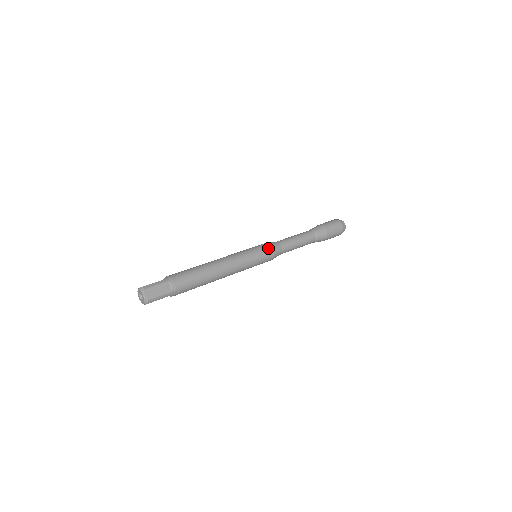
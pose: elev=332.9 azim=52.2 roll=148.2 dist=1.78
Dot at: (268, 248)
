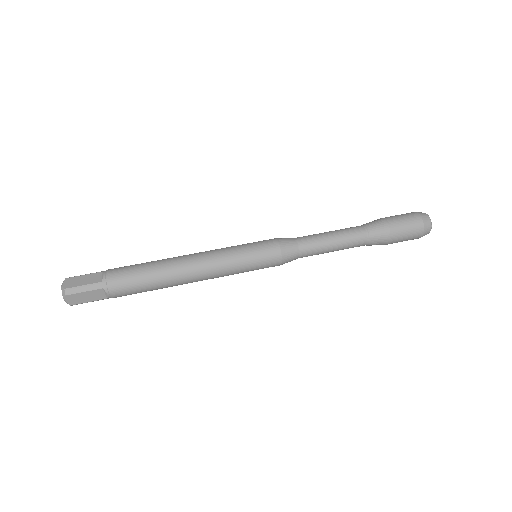
Dot at: (275, 257)
